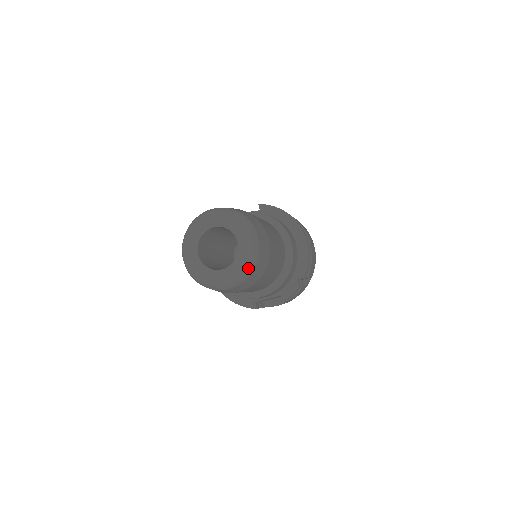
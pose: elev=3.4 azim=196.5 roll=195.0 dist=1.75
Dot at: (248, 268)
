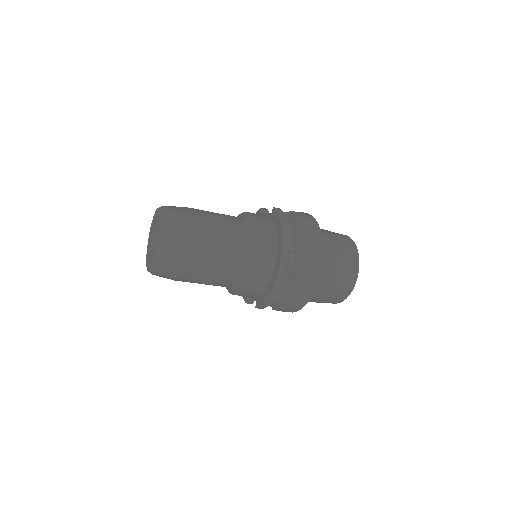
Dot at: (153, 264)
